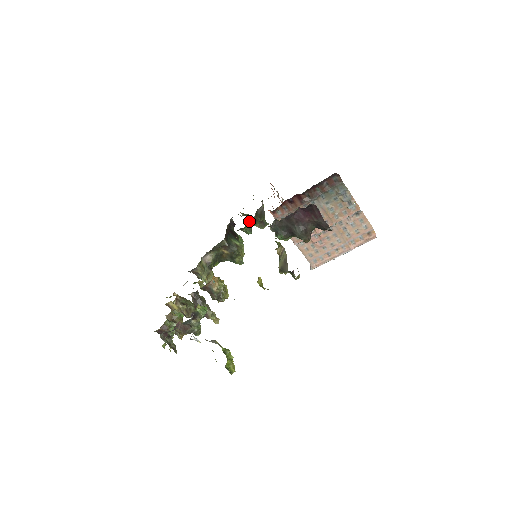
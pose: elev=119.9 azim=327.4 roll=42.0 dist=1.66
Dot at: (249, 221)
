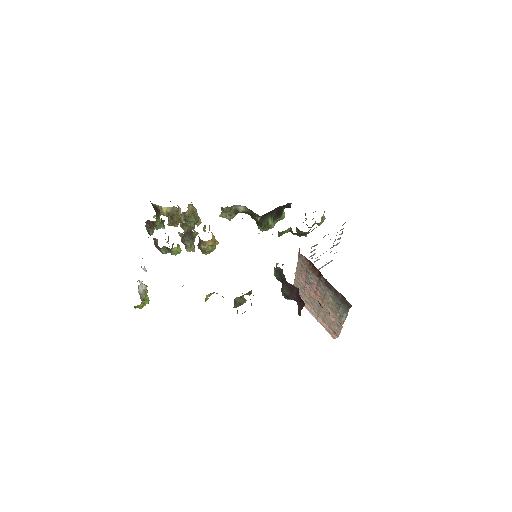
Dot at: (287, 230)
